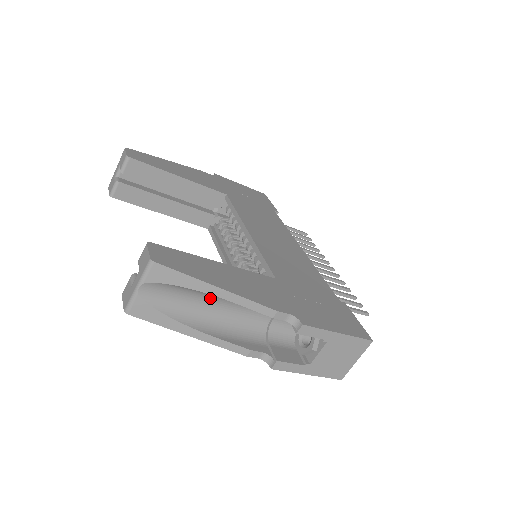
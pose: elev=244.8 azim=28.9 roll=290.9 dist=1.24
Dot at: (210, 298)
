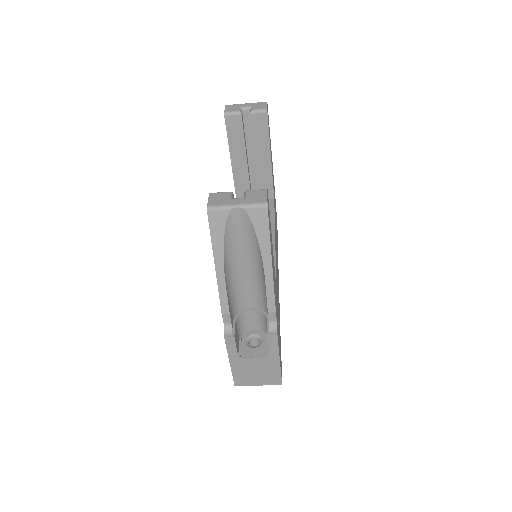
Dot at: (251, 259)
